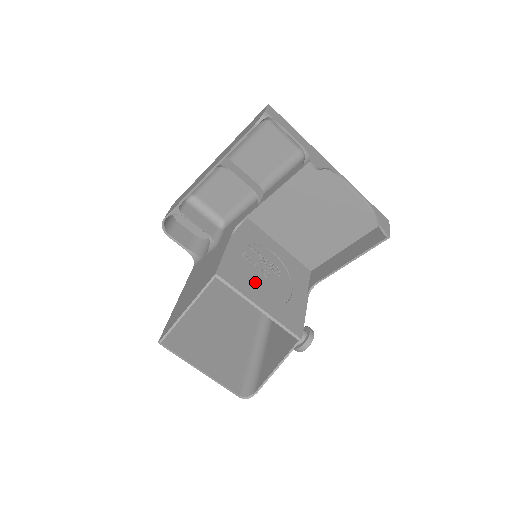
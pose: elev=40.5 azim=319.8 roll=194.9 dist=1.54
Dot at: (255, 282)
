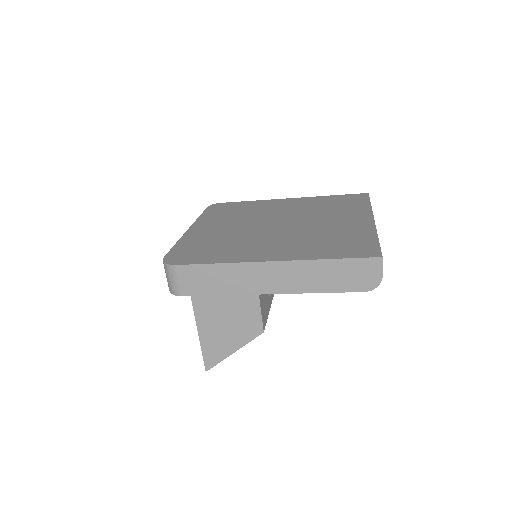
Dot at: occluded
